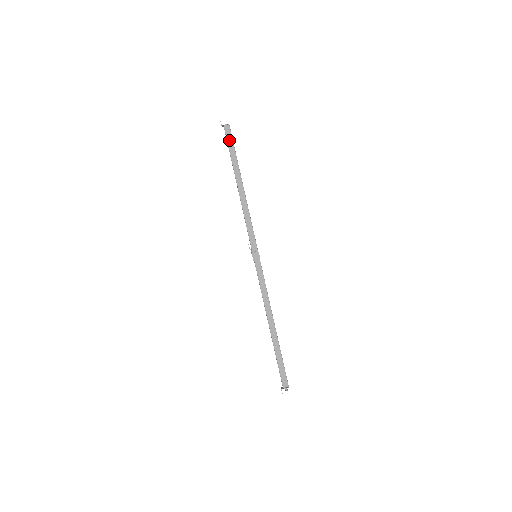
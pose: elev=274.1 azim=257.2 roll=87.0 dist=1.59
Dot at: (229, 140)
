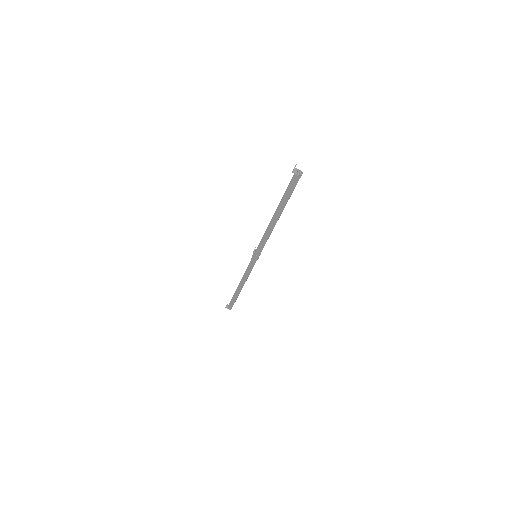
Dot at: (291, 186)
